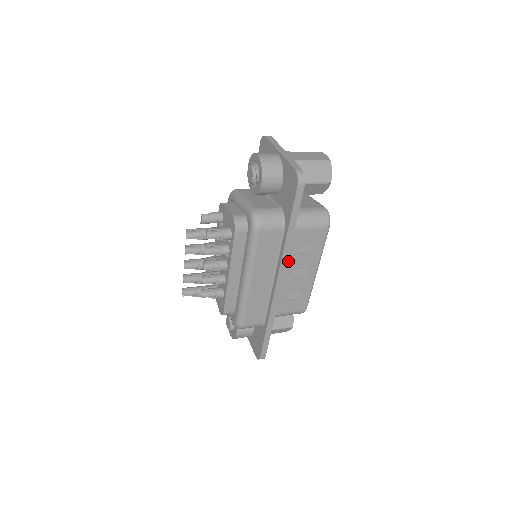
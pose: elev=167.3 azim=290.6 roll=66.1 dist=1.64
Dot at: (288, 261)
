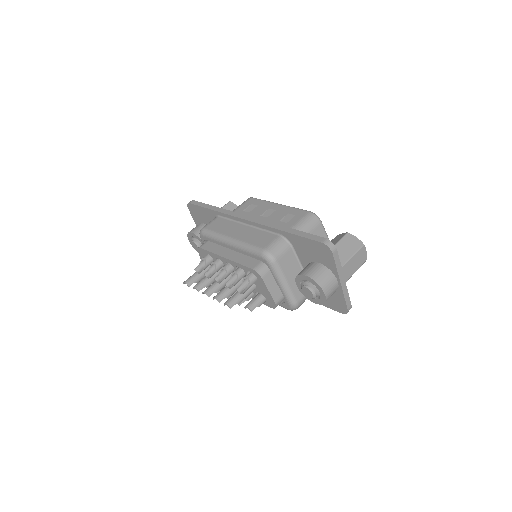
Dot at: occluded
